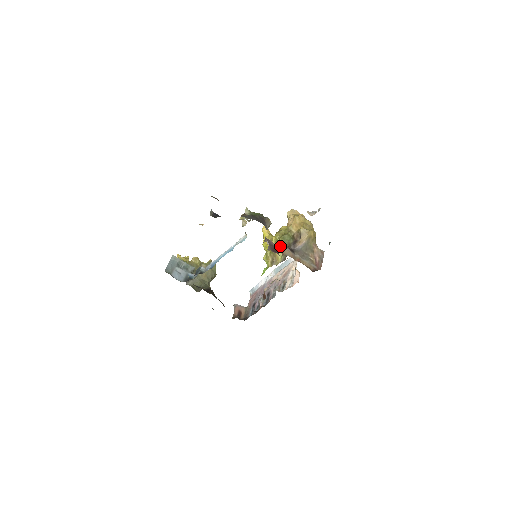
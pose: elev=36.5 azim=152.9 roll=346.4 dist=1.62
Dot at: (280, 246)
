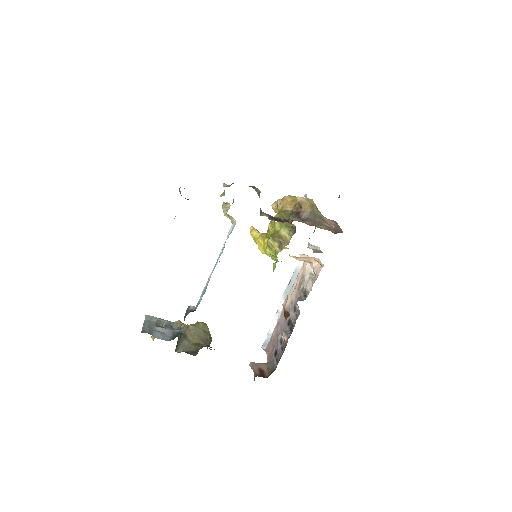
Dot at: (281, 225)
